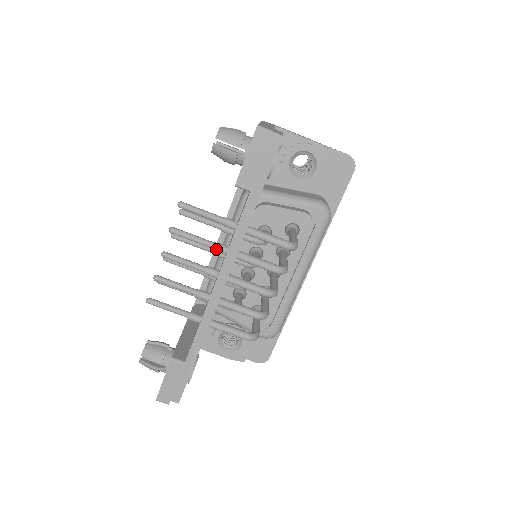
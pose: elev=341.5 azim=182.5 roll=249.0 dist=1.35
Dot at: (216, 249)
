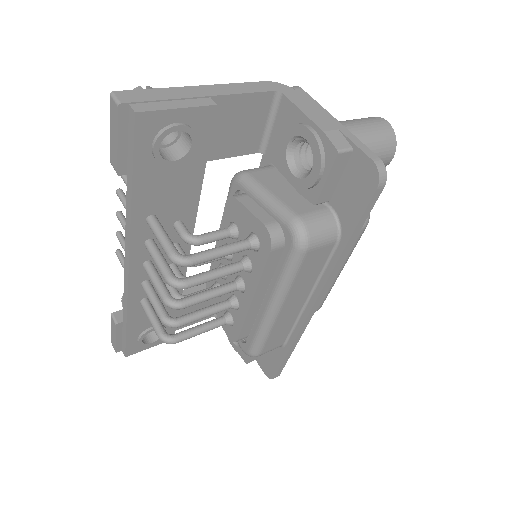
Dot at: occluded
